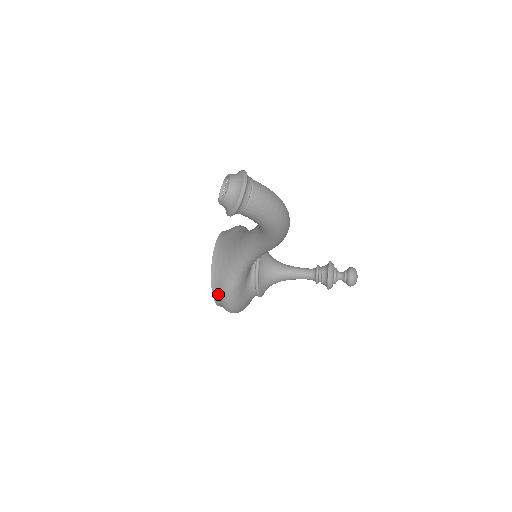
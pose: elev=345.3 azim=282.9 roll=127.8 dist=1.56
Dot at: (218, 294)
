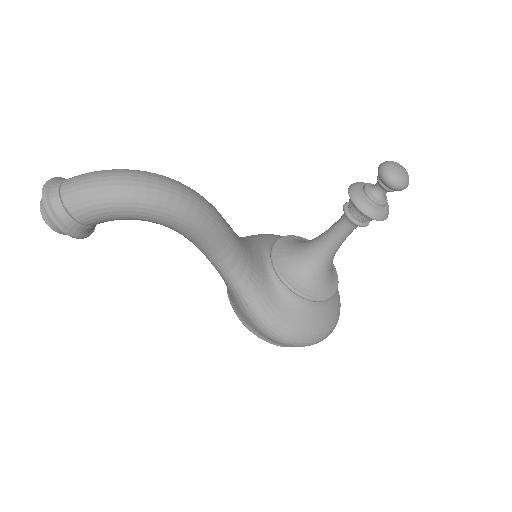
Dot at: (260, 334)
